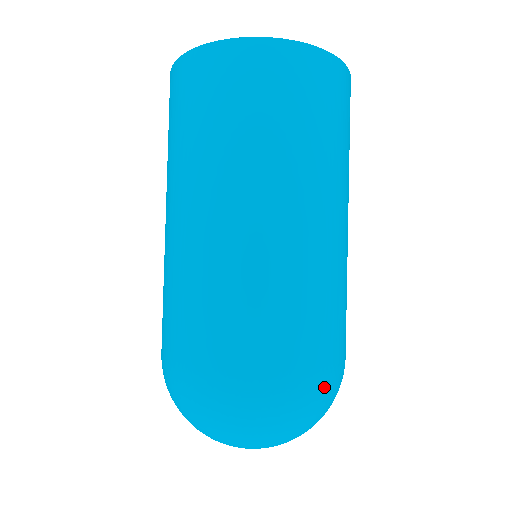
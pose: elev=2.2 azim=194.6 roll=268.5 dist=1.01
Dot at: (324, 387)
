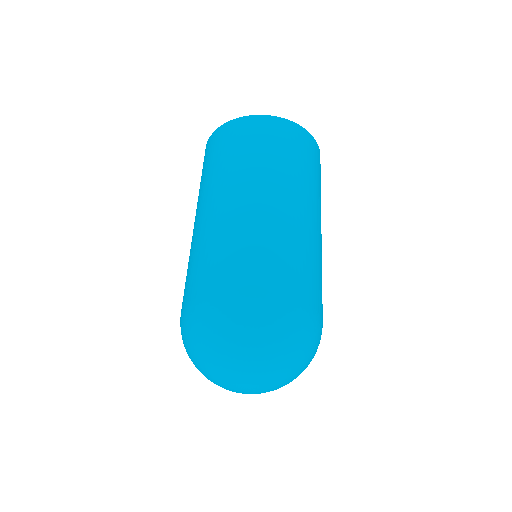
Dot at: (311, 322)
